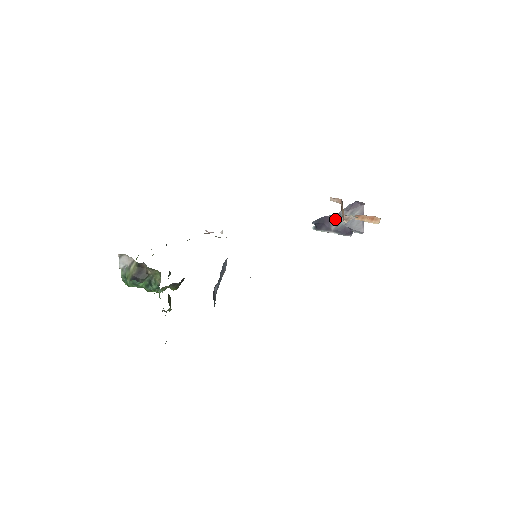
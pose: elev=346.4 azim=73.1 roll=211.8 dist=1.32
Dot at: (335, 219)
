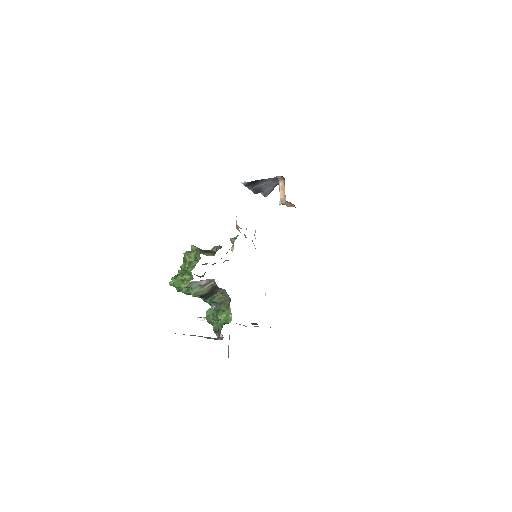
Dot at: (261, 182)
